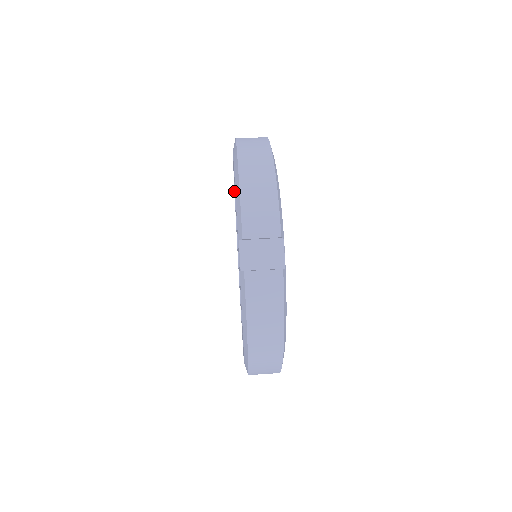
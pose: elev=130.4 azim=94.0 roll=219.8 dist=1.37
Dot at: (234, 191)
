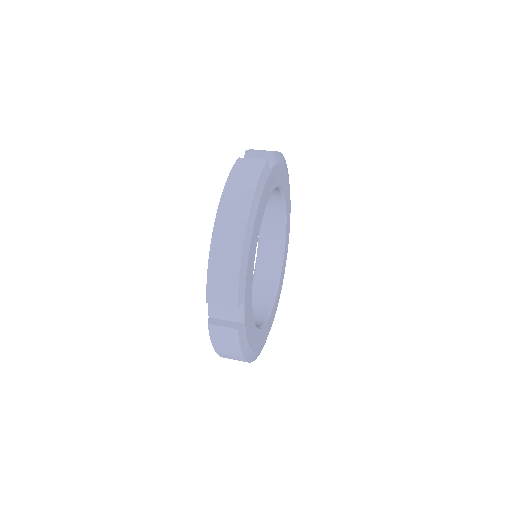
Dot at: occluded
